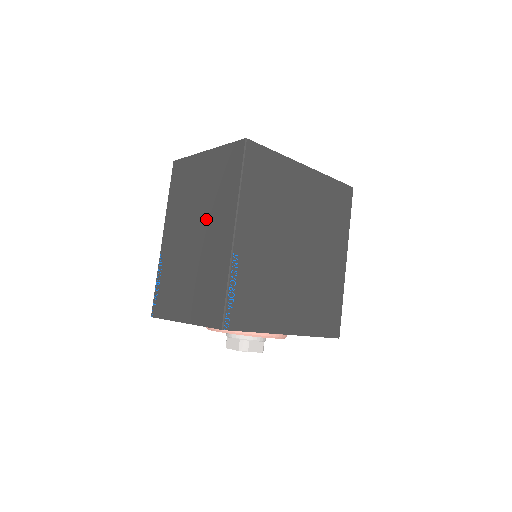
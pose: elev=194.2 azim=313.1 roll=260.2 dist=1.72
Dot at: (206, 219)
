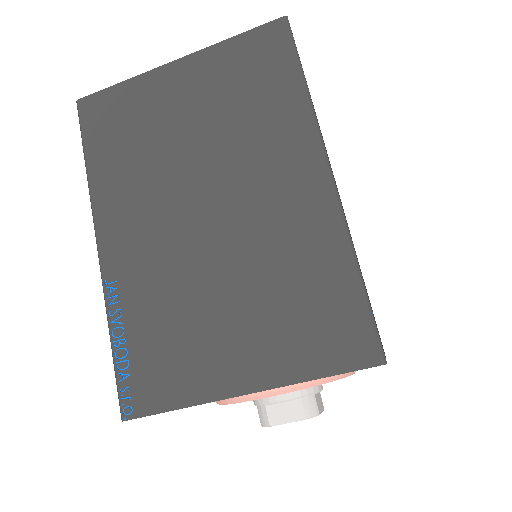
Dot at: (232, 173)
